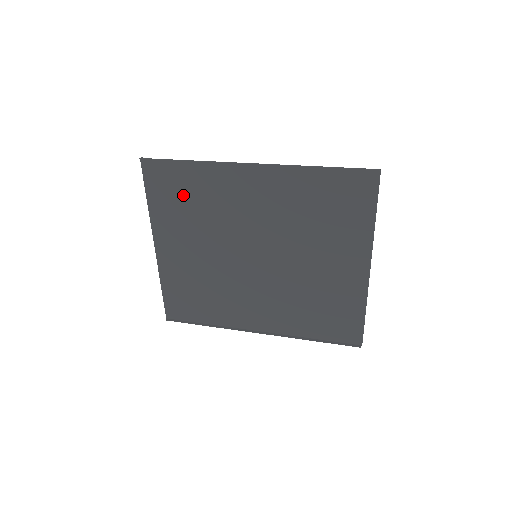
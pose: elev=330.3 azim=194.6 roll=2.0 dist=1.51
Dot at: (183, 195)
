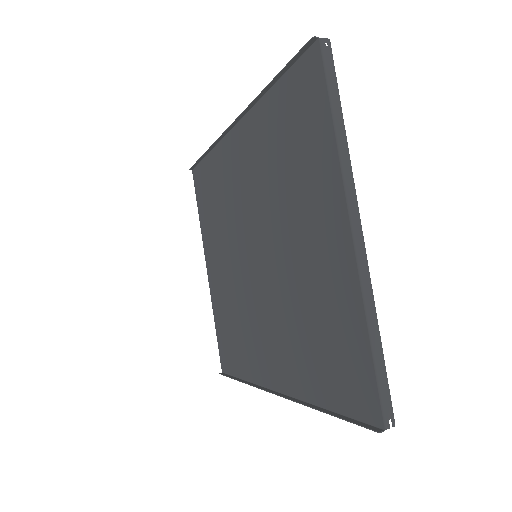
Dot at: (211, 196)
